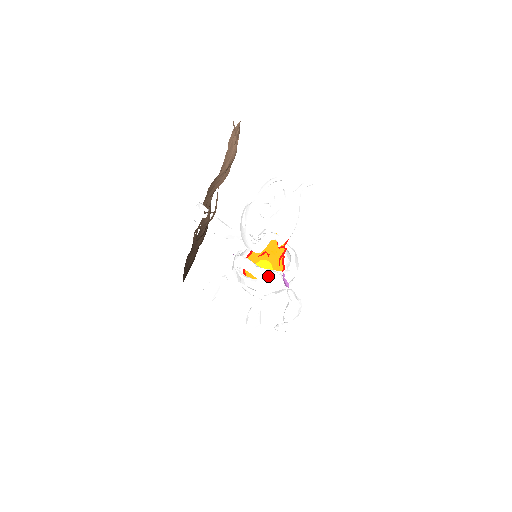
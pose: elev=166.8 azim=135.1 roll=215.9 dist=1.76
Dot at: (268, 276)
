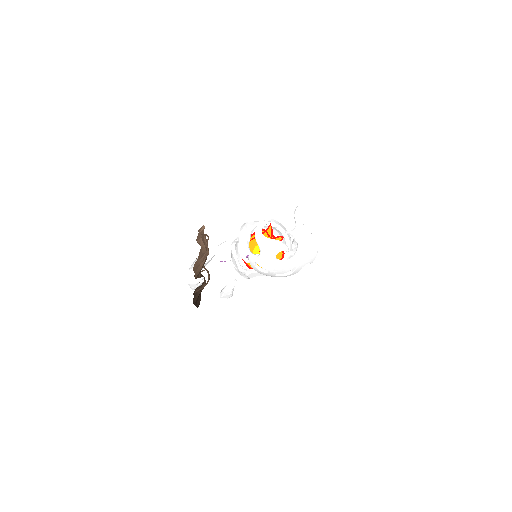
Dot at: occluded
